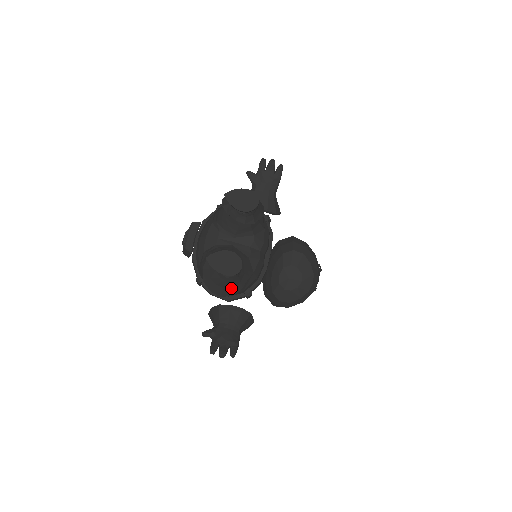
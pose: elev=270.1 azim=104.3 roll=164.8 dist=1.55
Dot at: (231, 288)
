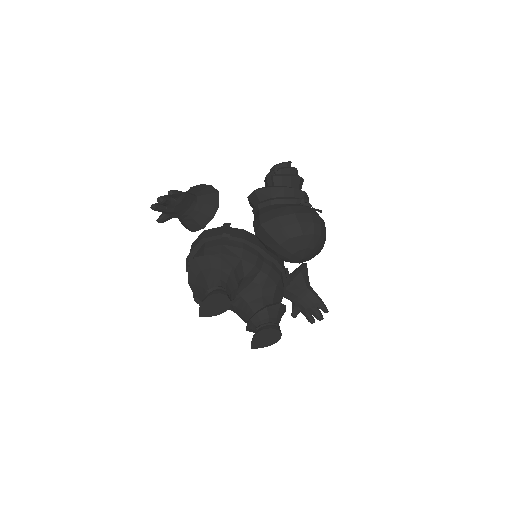
Dot at: occluded
